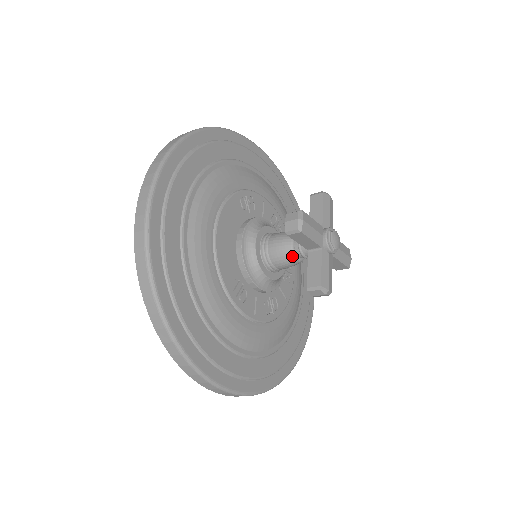
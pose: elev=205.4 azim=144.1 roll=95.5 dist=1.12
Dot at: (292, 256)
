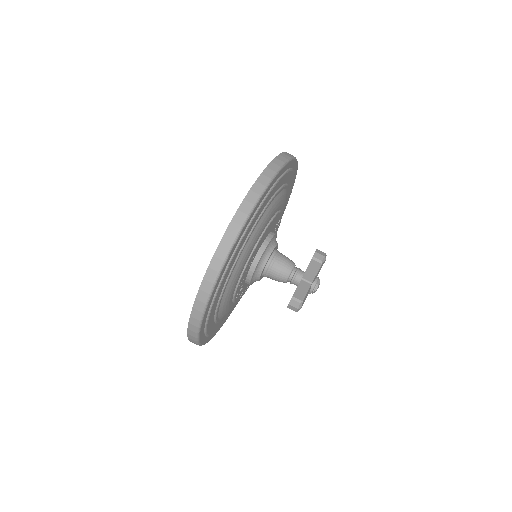
Dot at: (288, 274)
